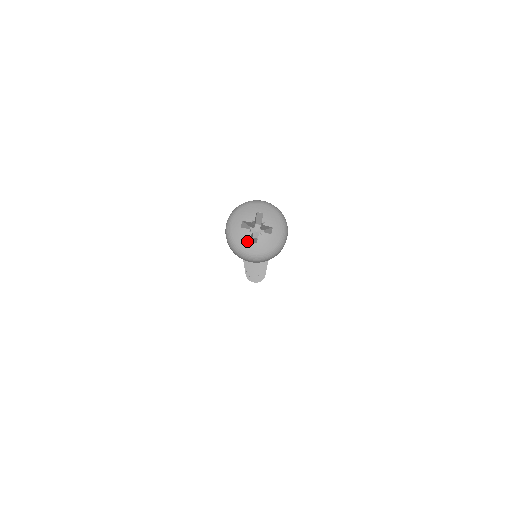
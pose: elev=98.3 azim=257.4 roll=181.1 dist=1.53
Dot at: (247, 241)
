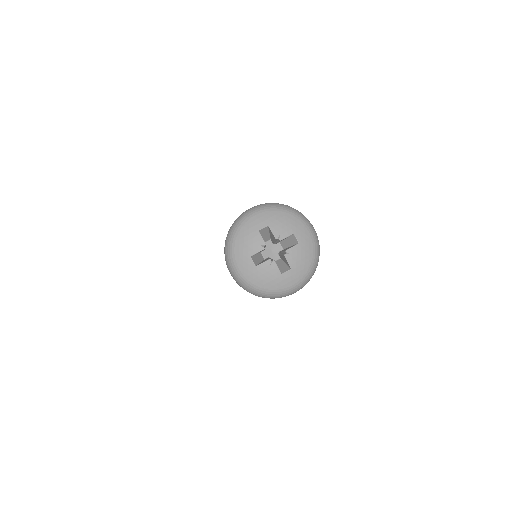
Dot at: (277, 276)
